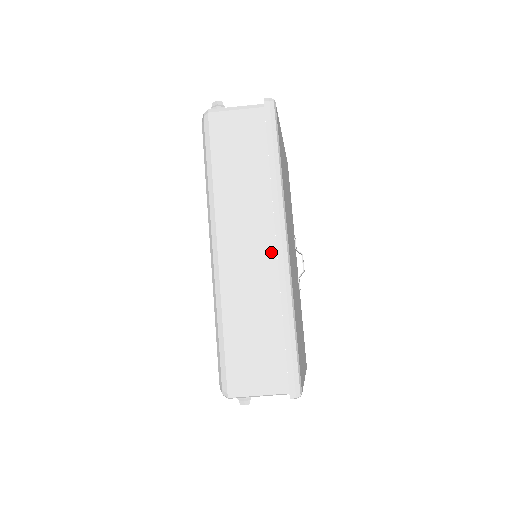
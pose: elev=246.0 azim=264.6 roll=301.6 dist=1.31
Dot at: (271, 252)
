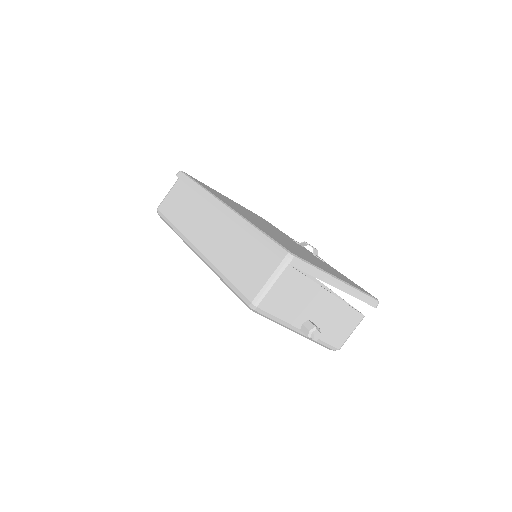
Dot at: (223, 218)
